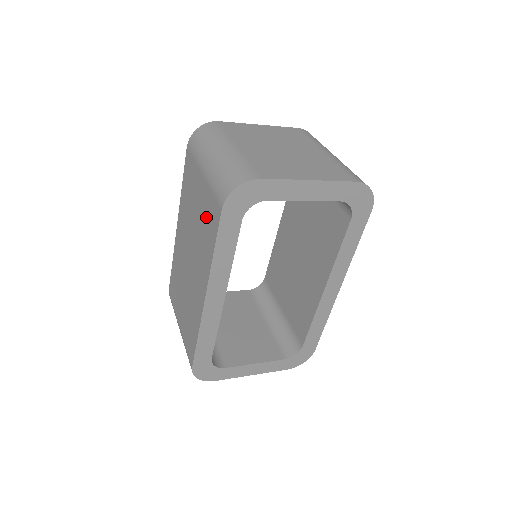
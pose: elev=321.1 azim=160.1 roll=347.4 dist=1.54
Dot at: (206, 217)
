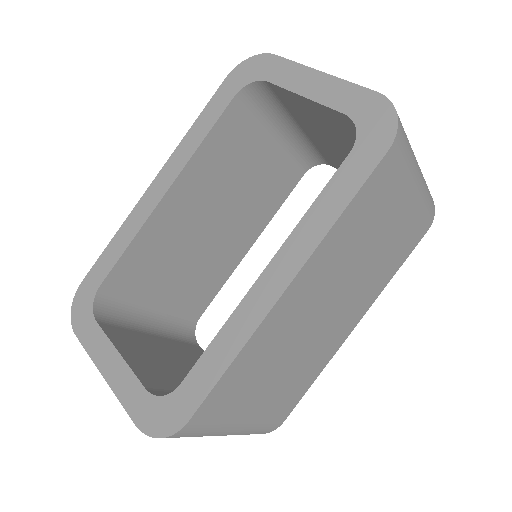
Dot at: occluded
